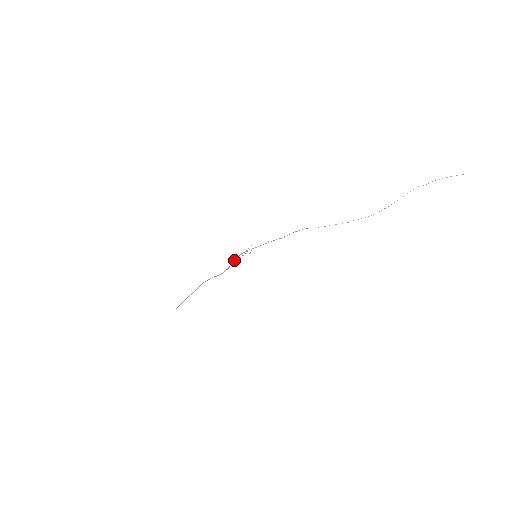
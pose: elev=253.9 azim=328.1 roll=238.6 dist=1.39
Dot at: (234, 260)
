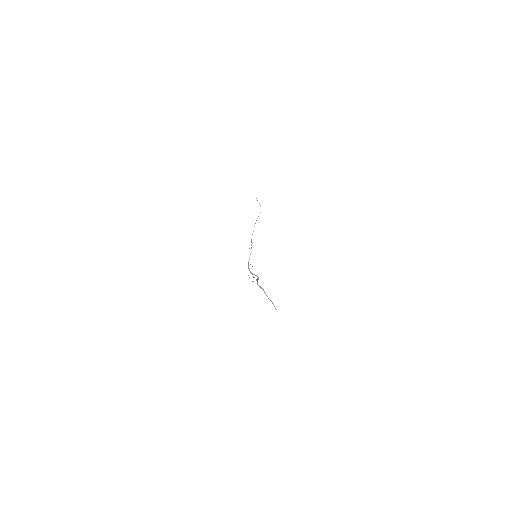
Dot at: (251, 273)
